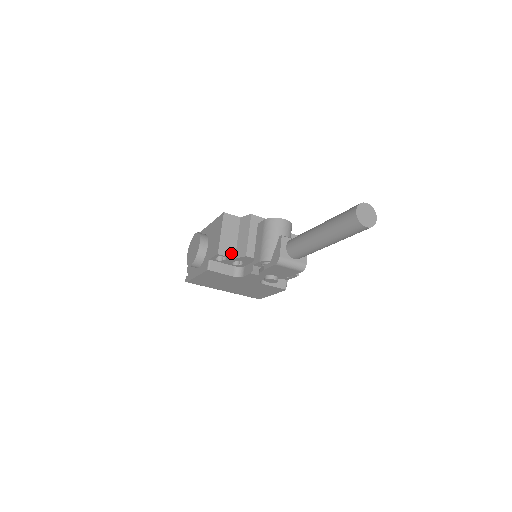
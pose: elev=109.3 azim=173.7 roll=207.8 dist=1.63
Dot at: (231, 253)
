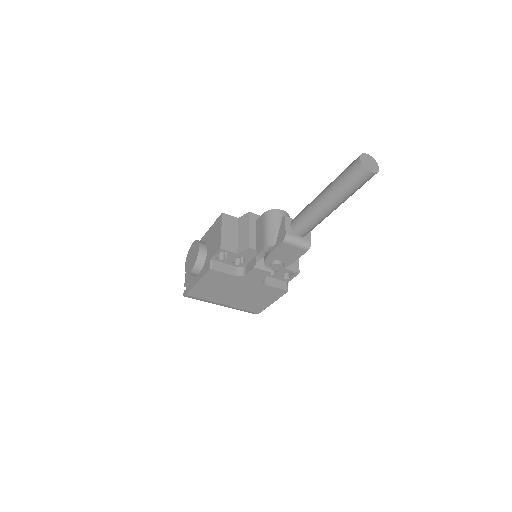
Dot at: (233, 249)
